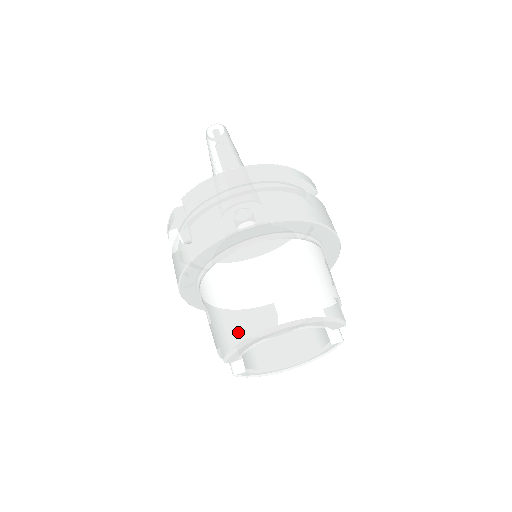
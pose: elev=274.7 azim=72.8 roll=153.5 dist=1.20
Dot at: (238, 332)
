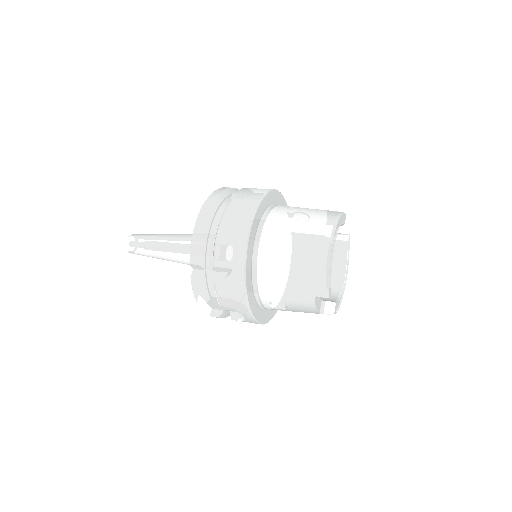
Dot at: (318, 269)
